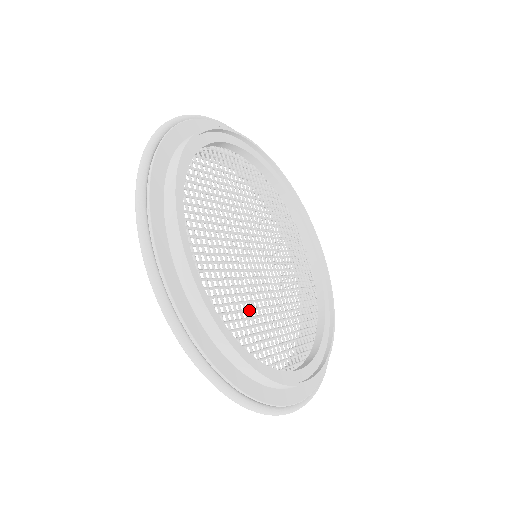
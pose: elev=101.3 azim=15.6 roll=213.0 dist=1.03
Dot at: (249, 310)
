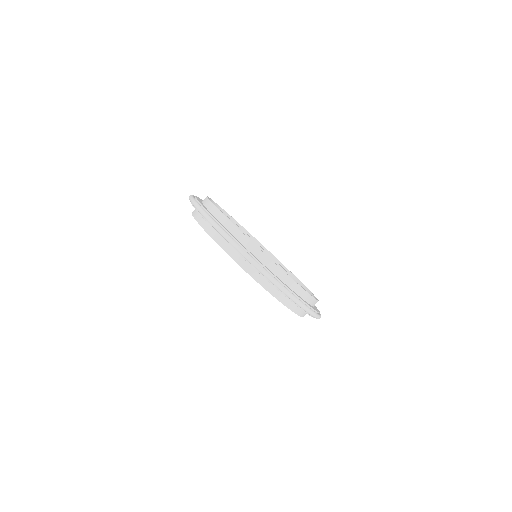
Dot at: occluded
